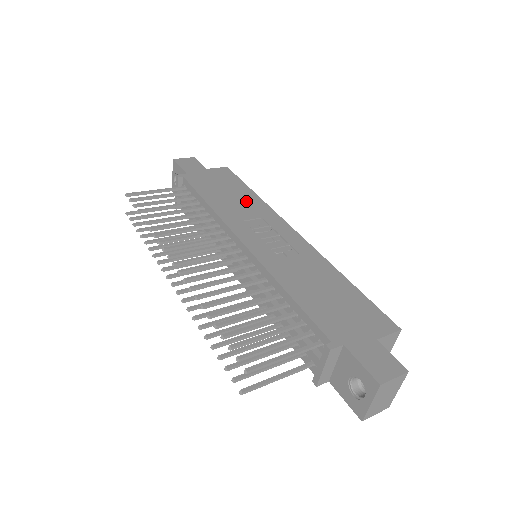
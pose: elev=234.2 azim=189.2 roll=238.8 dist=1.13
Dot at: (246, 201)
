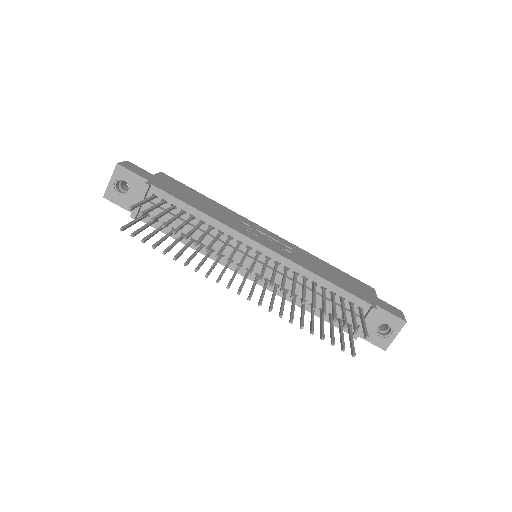
Dot at: (217, 207)
